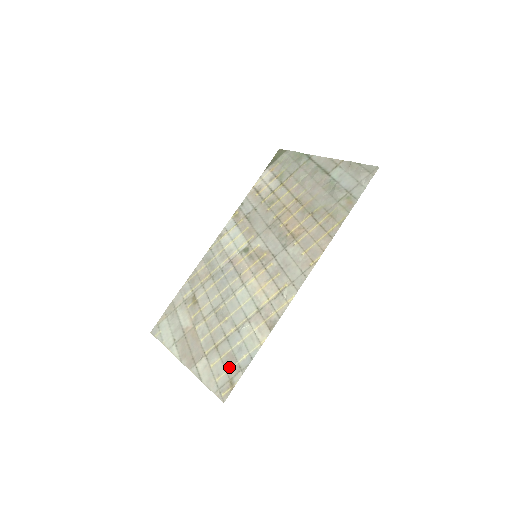
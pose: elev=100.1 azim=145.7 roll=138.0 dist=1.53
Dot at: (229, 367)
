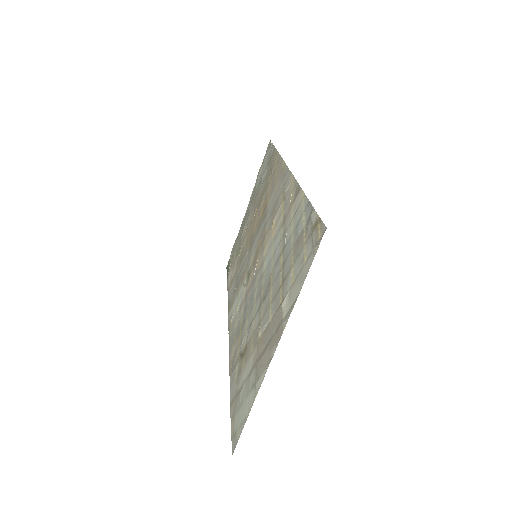
Dot at: (302, 241)
